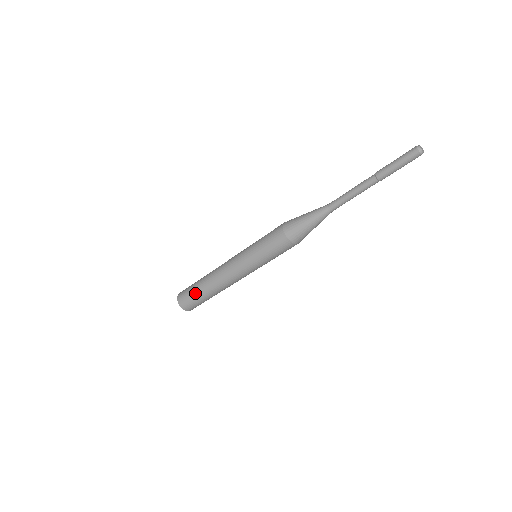
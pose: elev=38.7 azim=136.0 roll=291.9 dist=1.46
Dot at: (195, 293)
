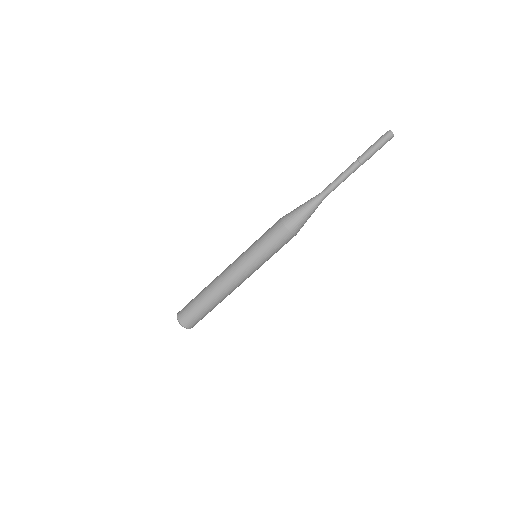
Dot at: (198, 306)
